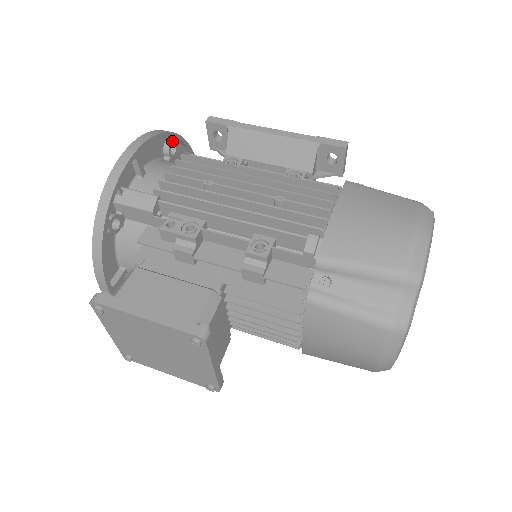
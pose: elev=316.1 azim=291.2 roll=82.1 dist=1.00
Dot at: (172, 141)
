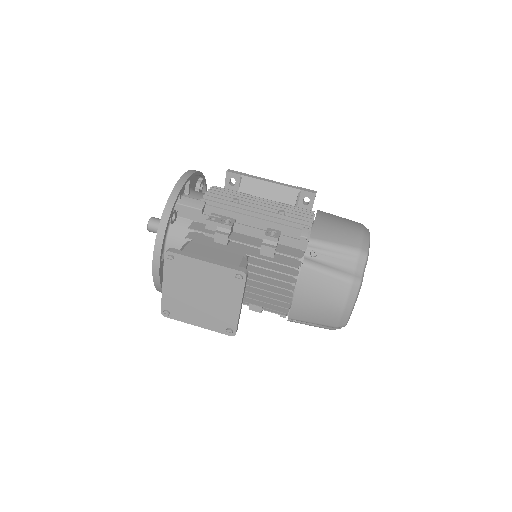
Dot at: (202, 181)
